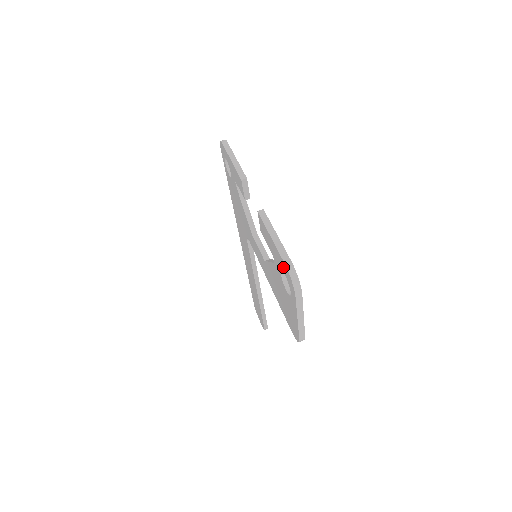
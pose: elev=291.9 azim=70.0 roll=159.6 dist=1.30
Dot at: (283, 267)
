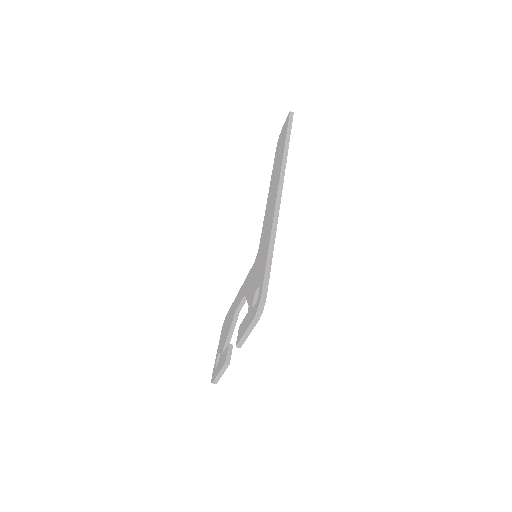
Dot at: (215, 374)
